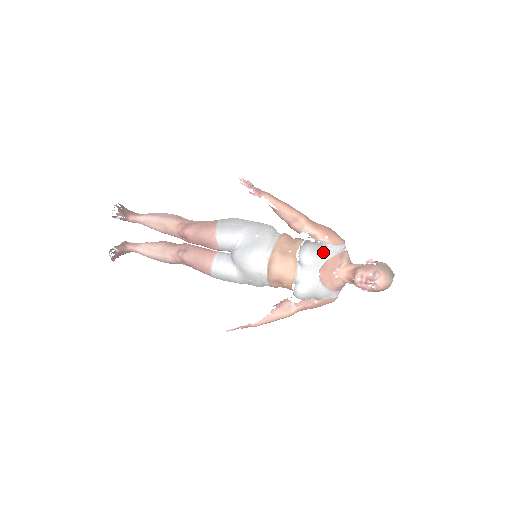
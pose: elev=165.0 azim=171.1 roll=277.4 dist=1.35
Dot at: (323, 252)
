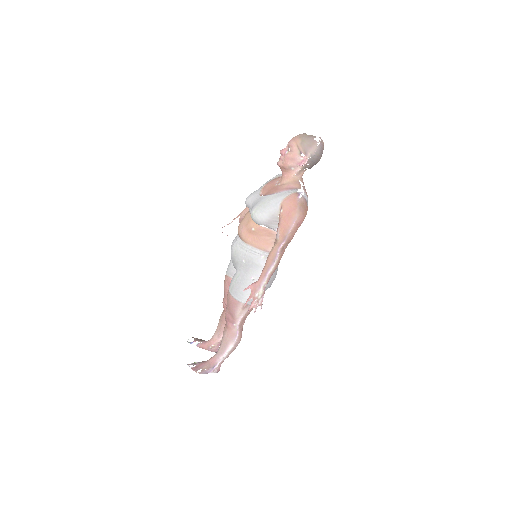
Dot at: occluded
